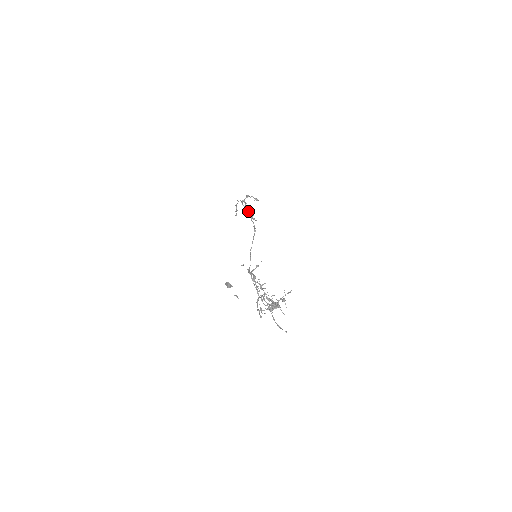
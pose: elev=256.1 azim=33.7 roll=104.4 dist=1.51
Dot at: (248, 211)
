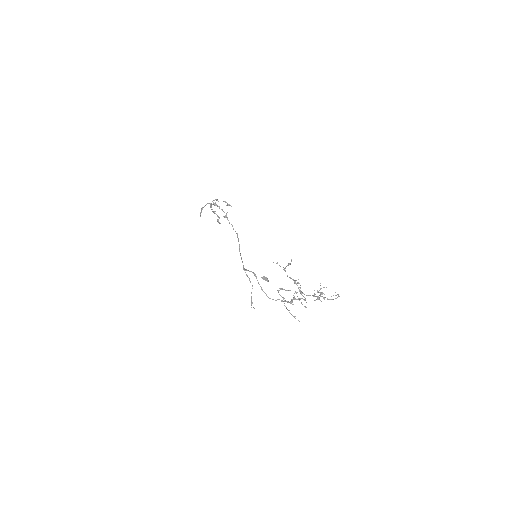
Dot at: (216, 214)
